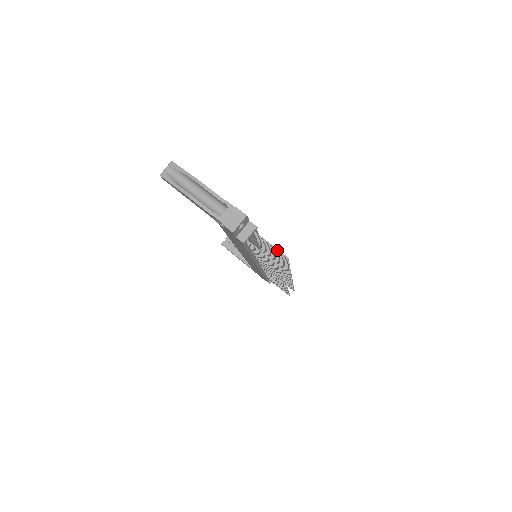
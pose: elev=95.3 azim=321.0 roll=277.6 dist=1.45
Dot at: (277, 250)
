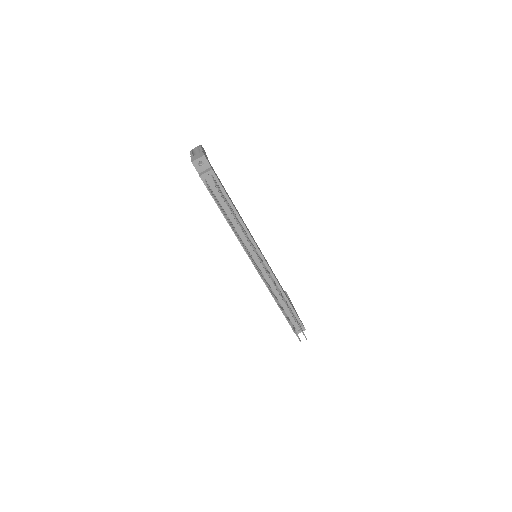
Dot at: (215, 183)
